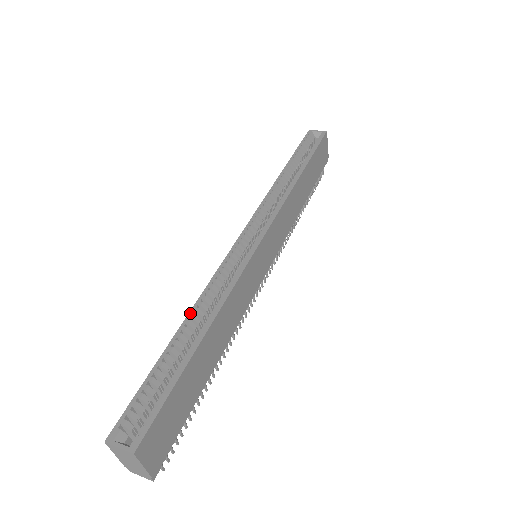
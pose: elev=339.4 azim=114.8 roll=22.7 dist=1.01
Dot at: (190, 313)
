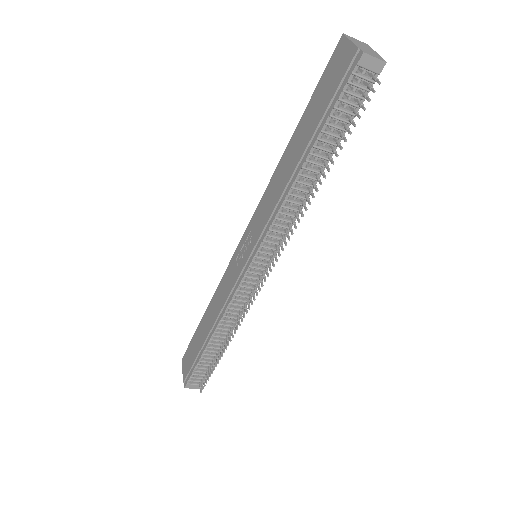
Dot at: (283, 157)
